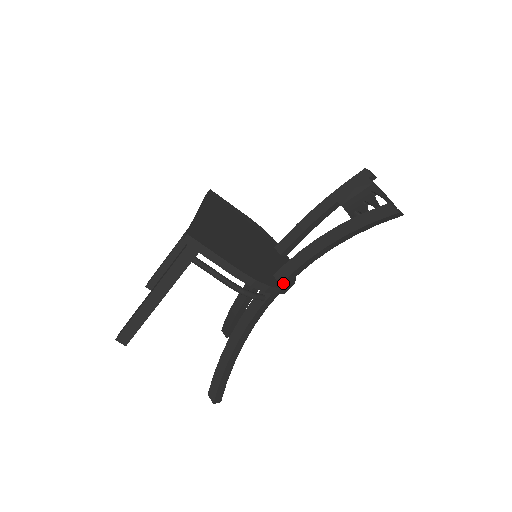
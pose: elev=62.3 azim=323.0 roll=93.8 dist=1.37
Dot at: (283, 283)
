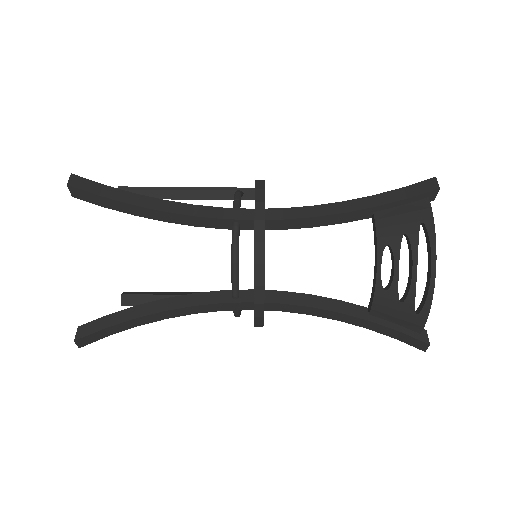
Dot at: (268, 211)
